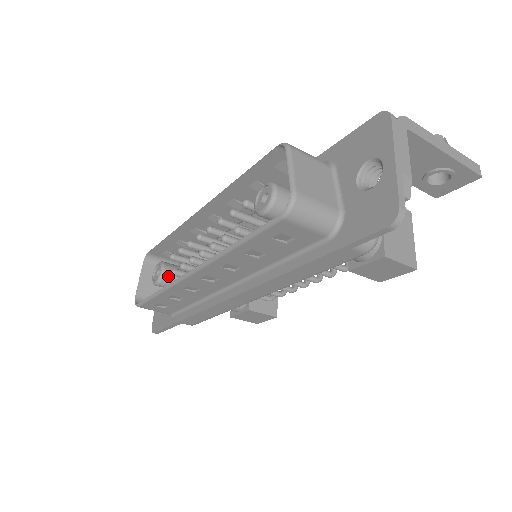
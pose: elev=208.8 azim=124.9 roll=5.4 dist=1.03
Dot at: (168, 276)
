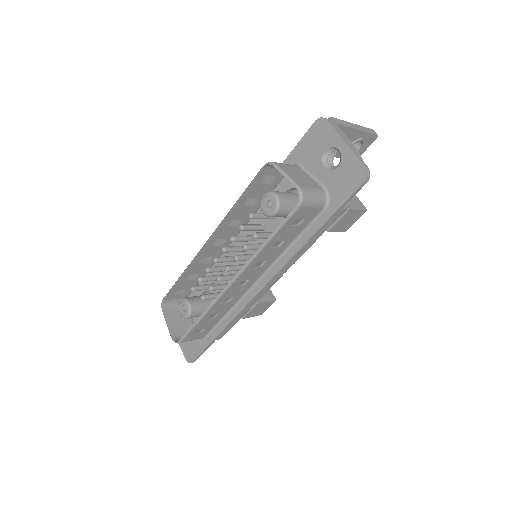
Dot at: (194, 306)
